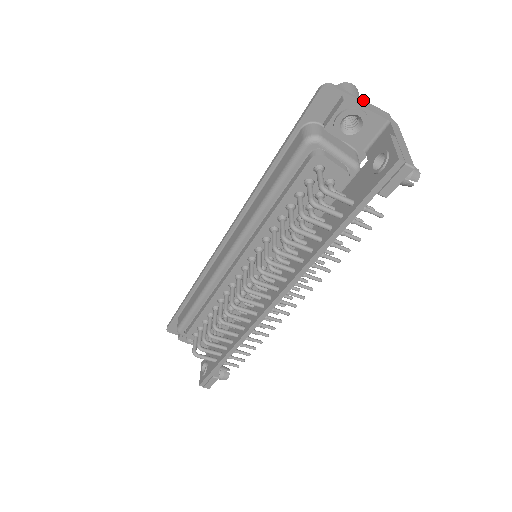
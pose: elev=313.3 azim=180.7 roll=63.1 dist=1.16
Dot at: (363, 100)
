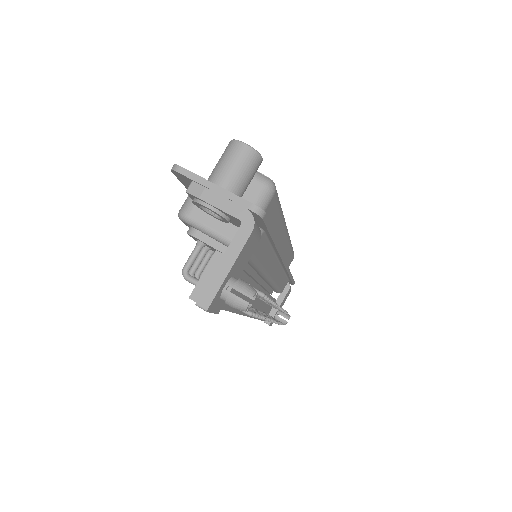
Dot at: (218, 187)
